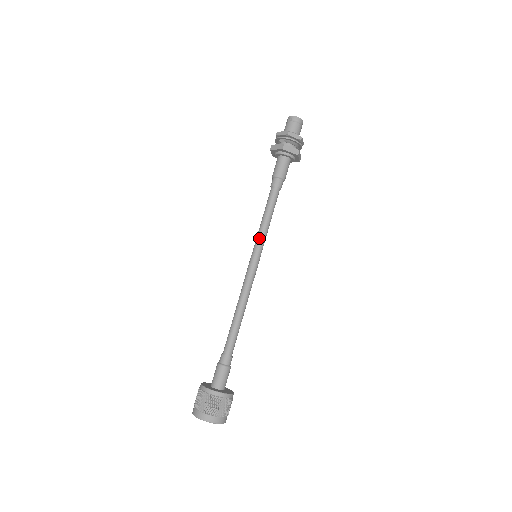
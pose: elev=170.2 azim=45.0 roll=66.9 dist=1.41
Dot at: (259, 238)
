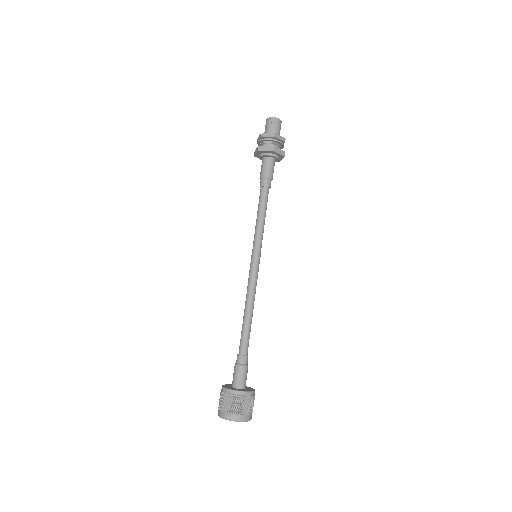
Dot at: (258, 239)
